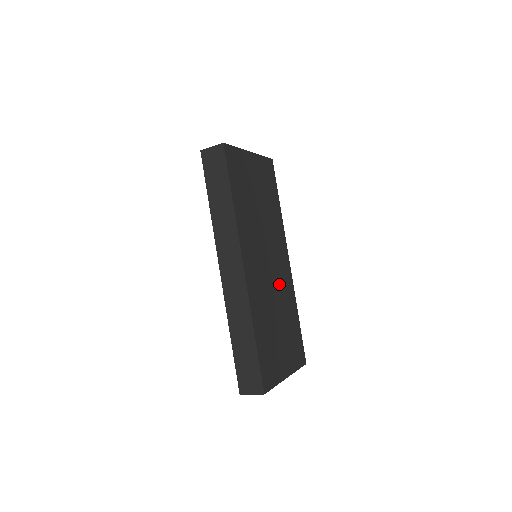
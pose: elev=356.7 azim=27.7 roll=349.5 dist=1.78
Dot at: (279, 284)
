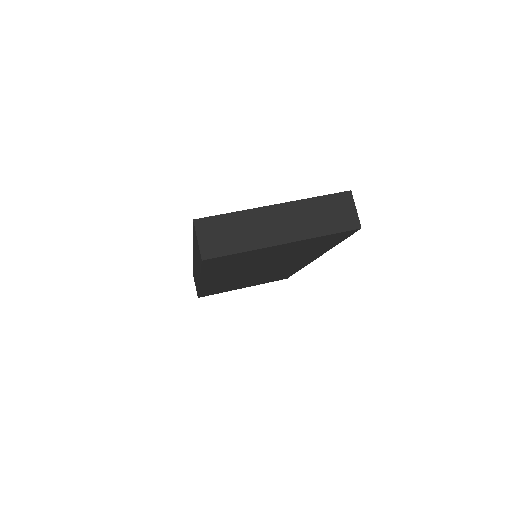
Dot at: (272, 272)
